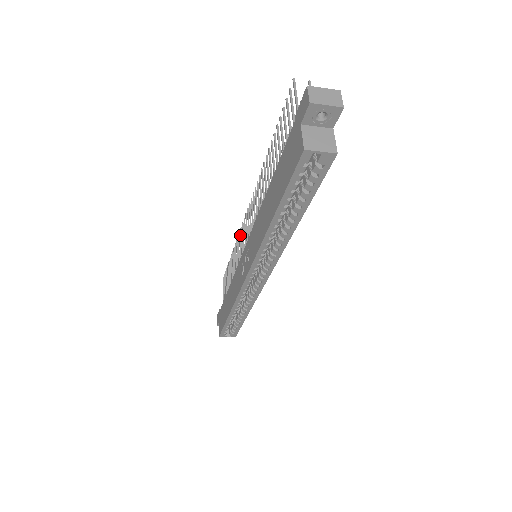
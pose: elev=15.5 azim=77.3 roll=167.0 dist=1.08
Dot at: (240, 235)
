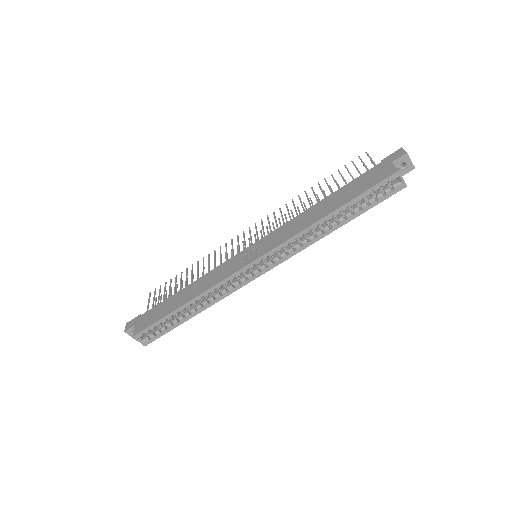
Dot at: occluded
